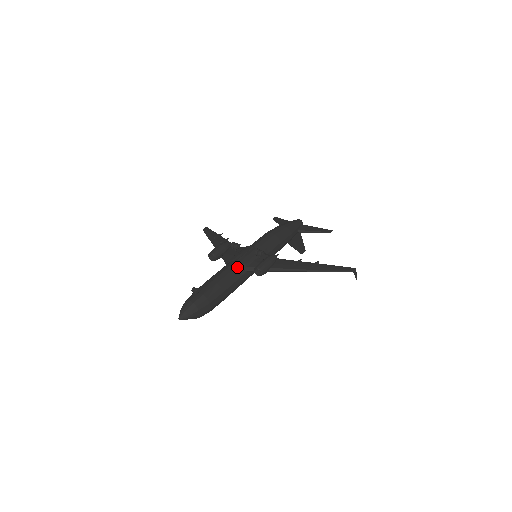
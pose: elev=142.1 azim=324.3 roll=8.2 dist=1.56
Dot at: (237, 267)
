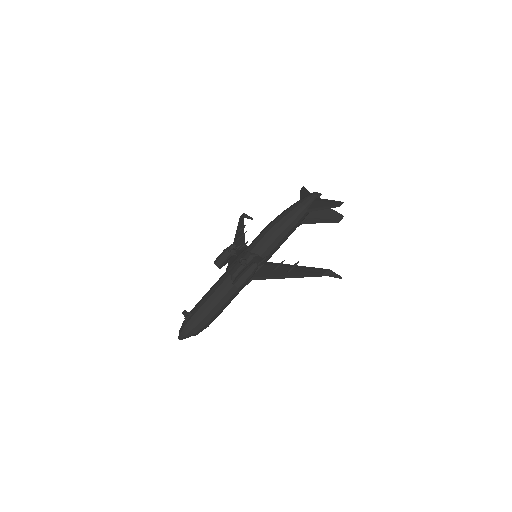
Dot at: (226, 279)
